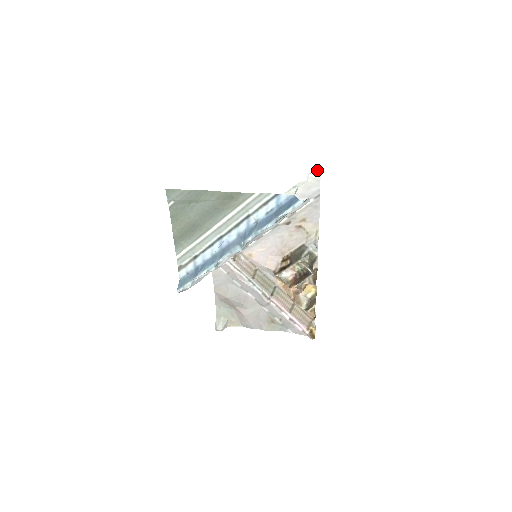
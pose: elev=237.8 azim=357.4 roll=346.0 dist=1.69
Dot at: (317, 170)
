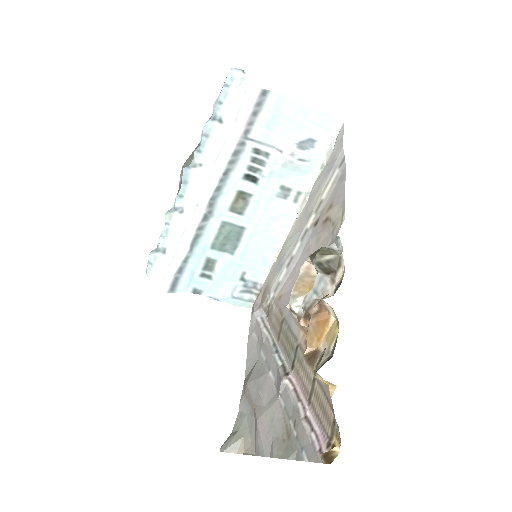
Dot at: (341, 129)
